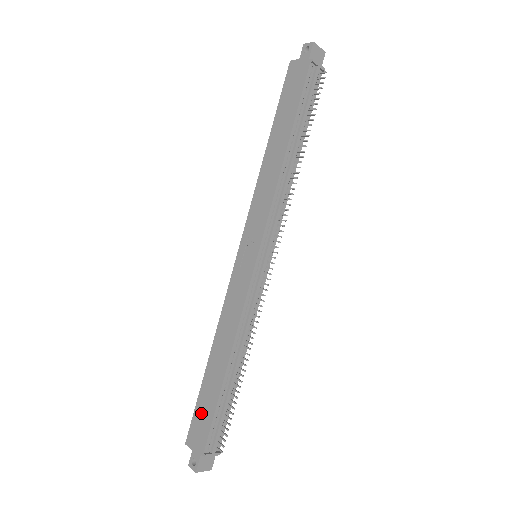
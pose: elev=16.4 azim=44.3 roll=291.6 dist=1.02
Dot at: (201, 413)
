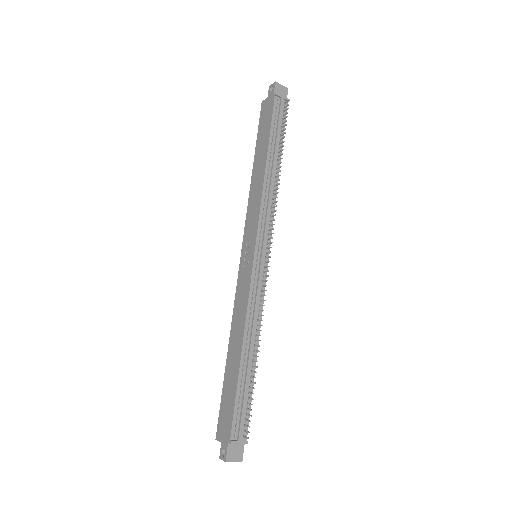
Dot at: (225, 405)
